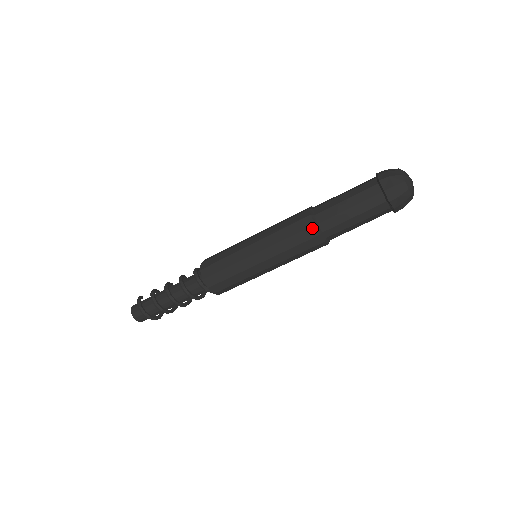
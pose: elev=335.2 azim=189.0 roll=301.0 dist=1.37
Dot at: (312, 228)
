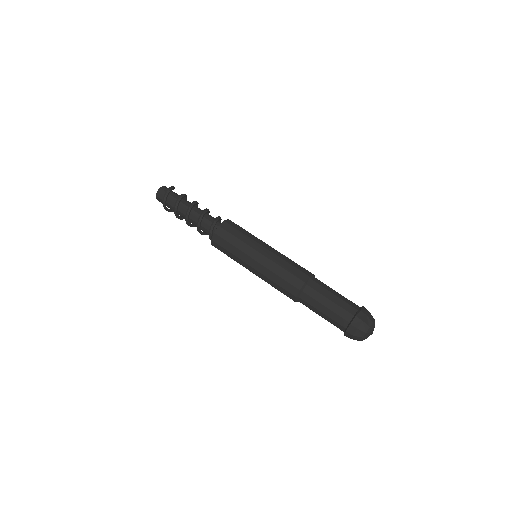
Dot at: (297, 290)
